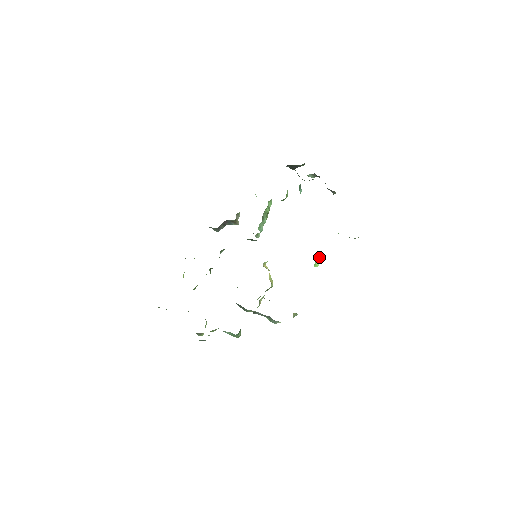
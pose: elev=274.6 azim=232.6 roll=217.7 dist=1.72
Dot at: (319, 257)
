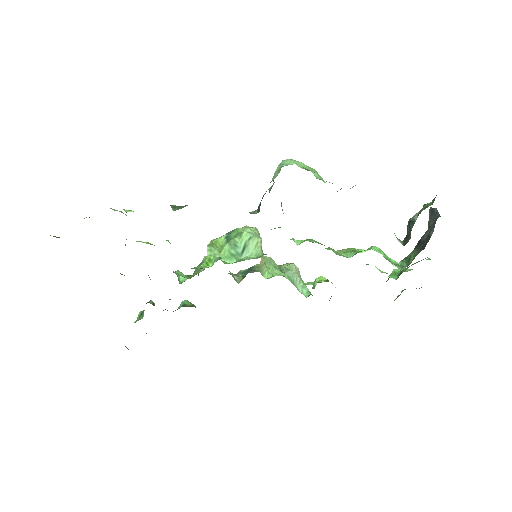
Dot at: occluded
